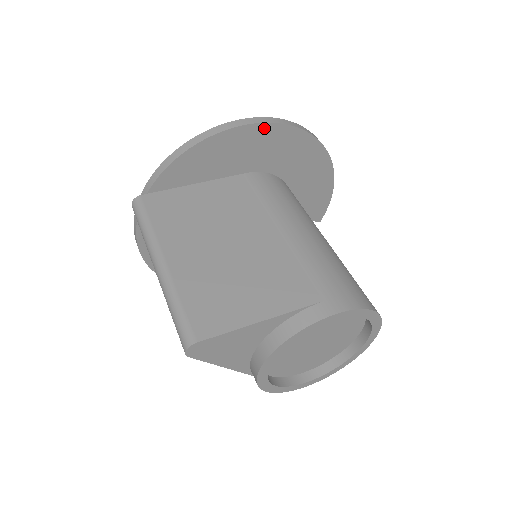
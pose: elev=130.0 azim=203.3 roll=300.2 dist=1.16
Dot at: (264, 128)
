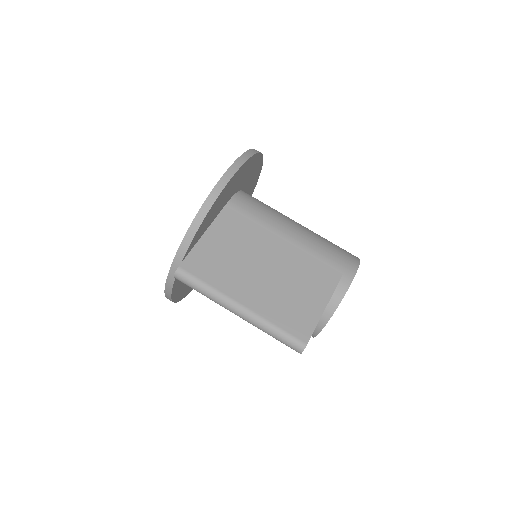
Dot at: (239, 171)
